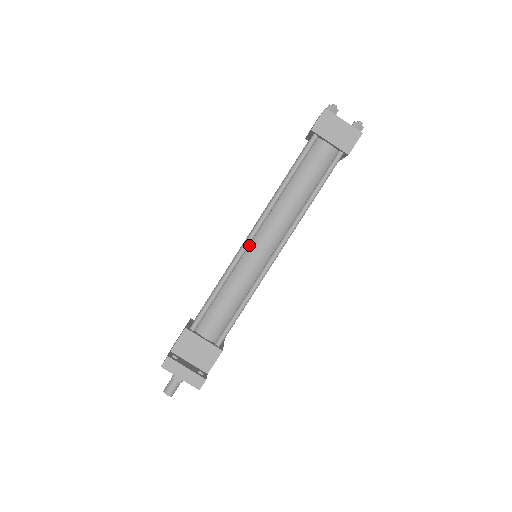
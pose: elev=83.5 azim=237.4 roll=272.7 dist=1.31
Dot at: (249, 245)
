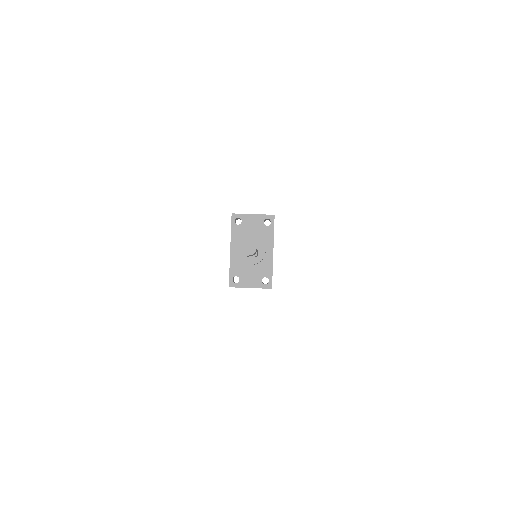
Dot at: occluded
